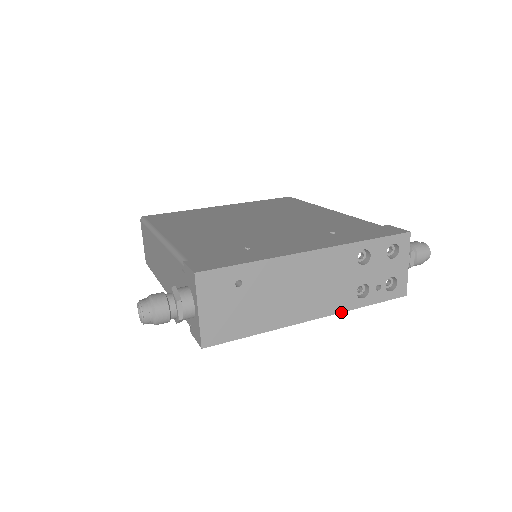
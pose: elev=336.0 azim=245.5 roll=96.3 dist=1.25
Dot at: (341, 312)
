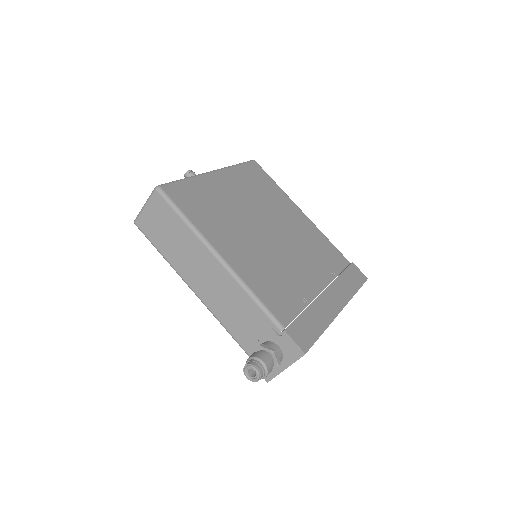
Dot at: occluded
